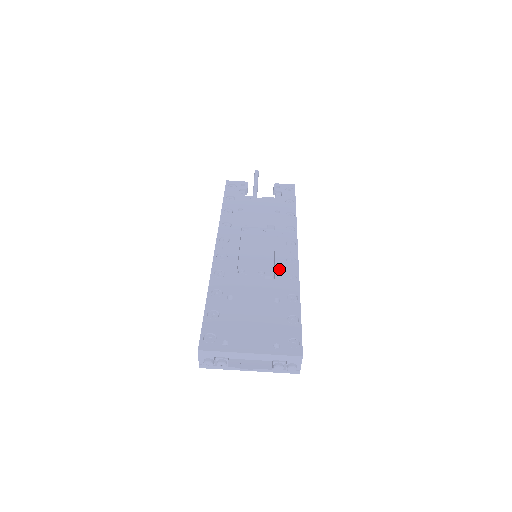
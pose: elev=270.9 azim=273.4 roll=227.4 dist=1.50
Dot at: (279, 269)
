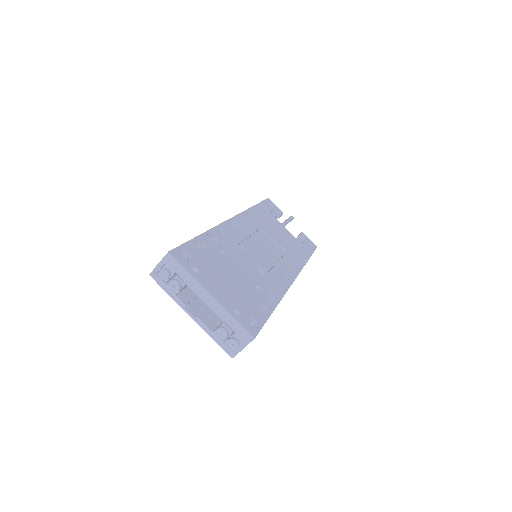
Dot at: (273, 274)
